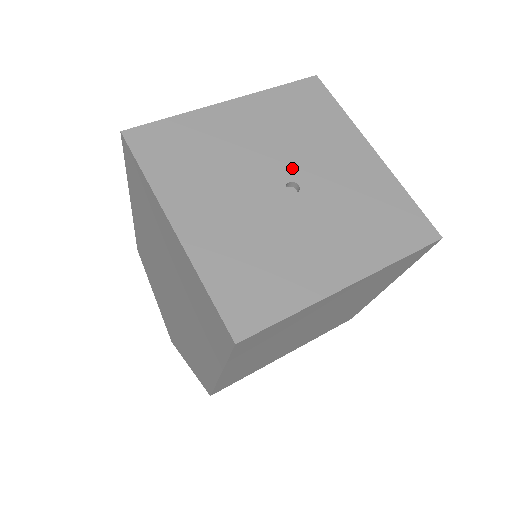
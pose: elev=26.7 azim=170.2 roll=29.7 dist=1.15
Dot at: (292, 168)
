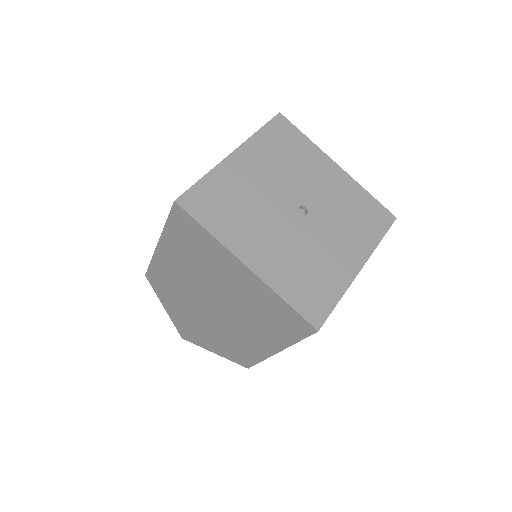
Dot at: (296, 195)
